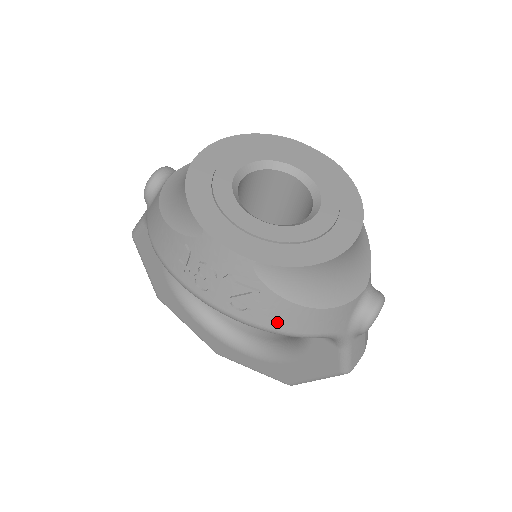
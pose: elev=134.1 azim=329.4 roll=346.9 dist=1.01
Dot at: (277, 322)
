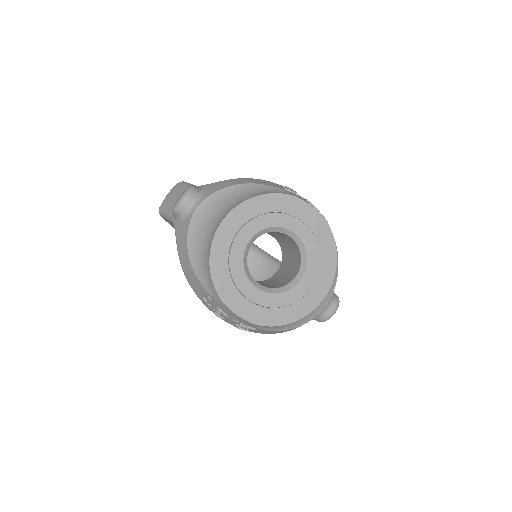
Dot at: (264, 333)
